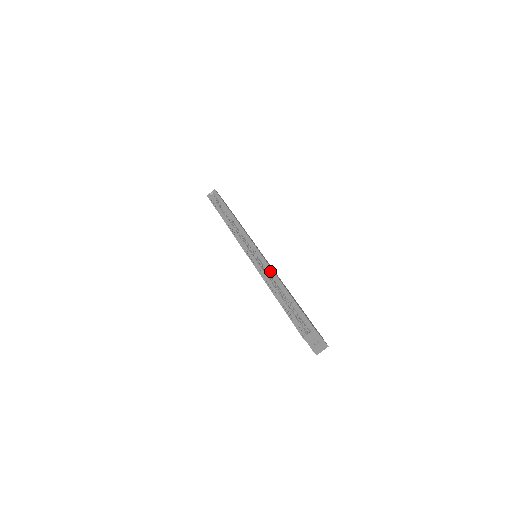
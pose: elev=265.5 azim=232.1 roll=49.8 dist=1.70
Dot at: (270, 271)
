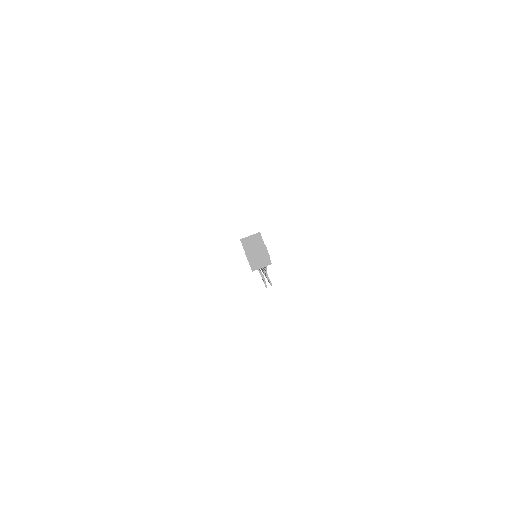
Dot at: occluded
